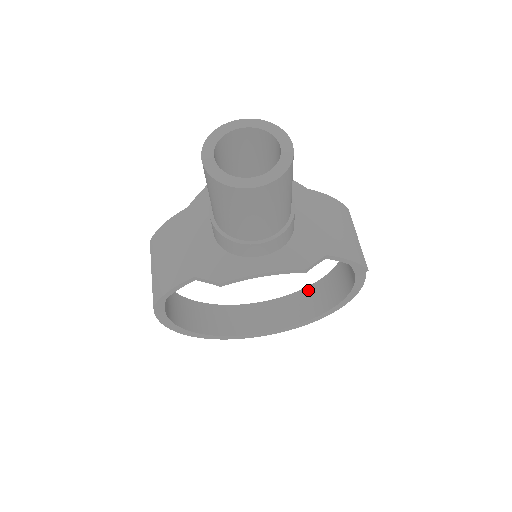
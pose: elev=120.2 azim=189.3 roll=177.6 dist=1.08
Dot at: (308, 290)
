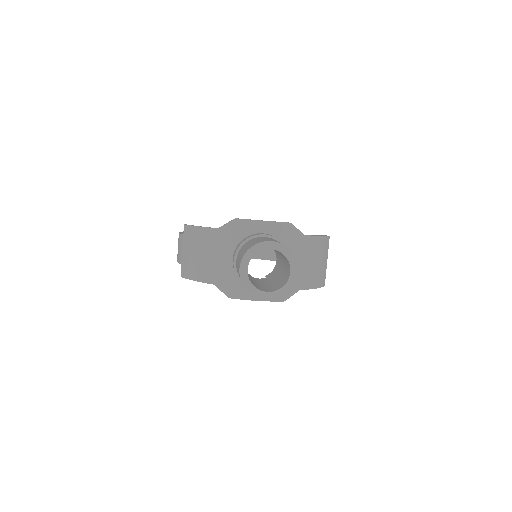
Dot at: occluded
